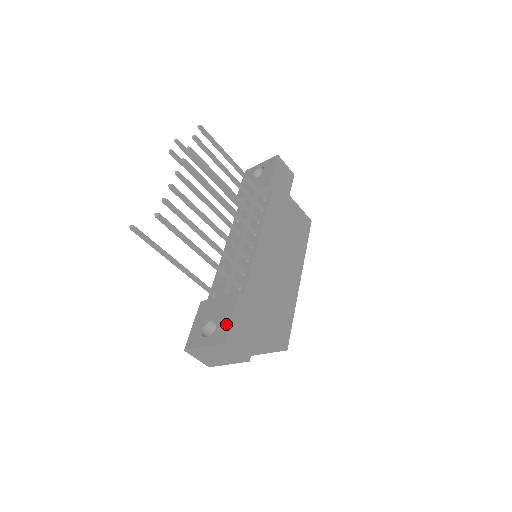
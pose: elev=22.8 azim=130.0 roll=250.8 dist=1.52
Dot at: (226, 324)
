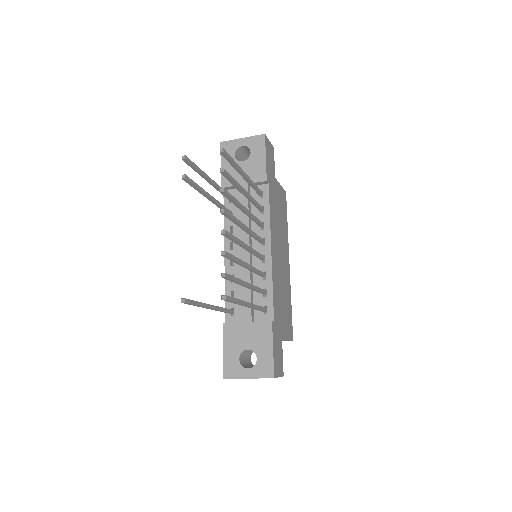
Dot at: (269, 357)
